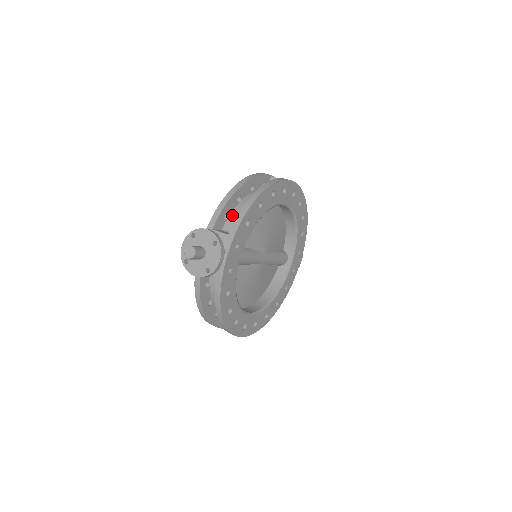
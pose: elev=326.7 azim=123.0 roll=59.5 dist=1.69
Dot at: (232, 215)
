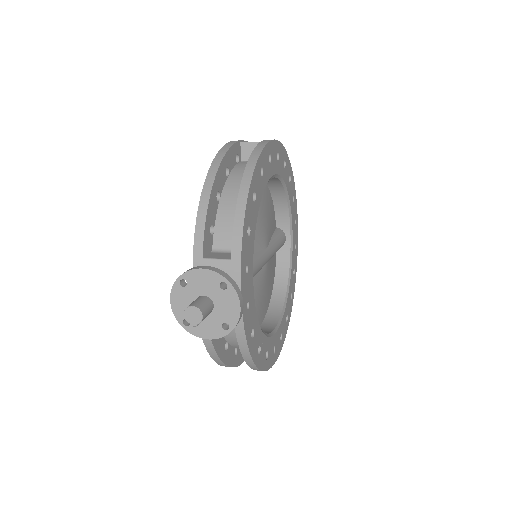
Dot at: (218, 224)
